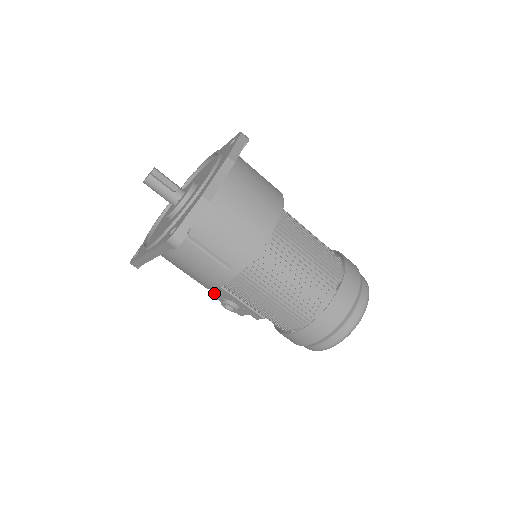
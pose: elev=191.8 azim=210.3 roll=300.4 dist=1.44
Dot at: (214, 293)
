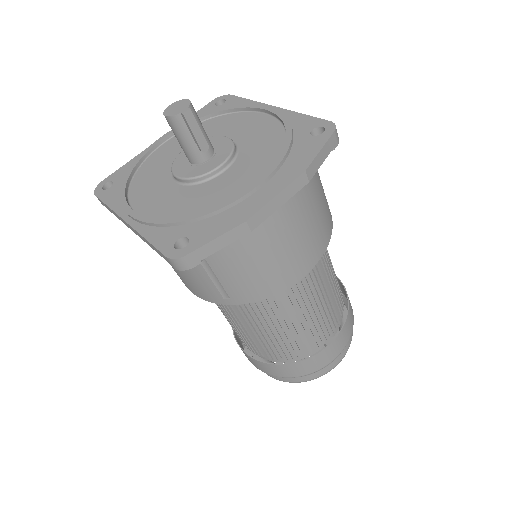
Dot at: occluded
